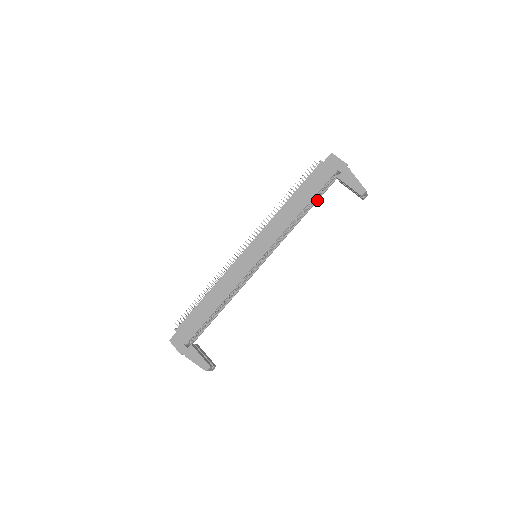
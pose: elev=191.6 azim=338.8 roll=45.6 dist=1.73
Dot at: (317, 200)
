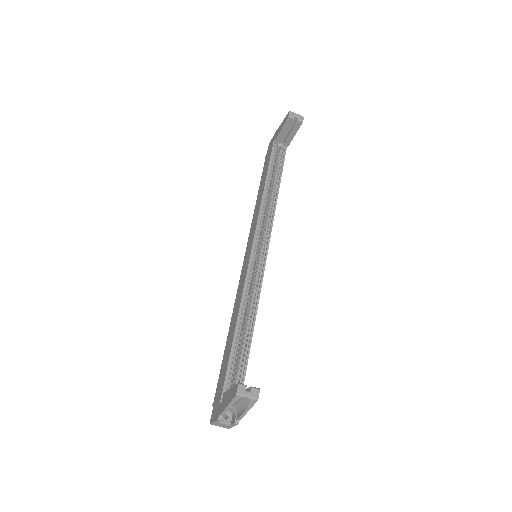
Dot at: (281, 173)
